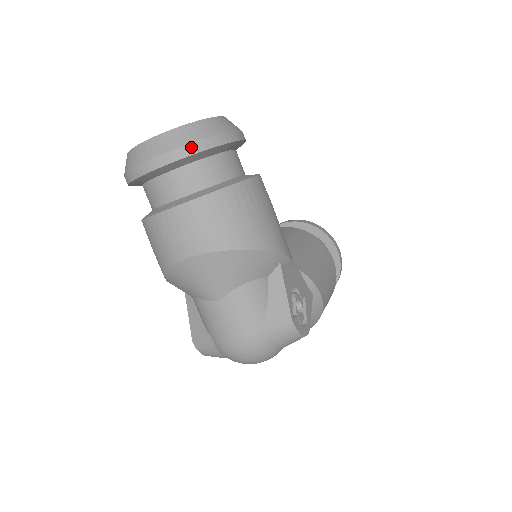
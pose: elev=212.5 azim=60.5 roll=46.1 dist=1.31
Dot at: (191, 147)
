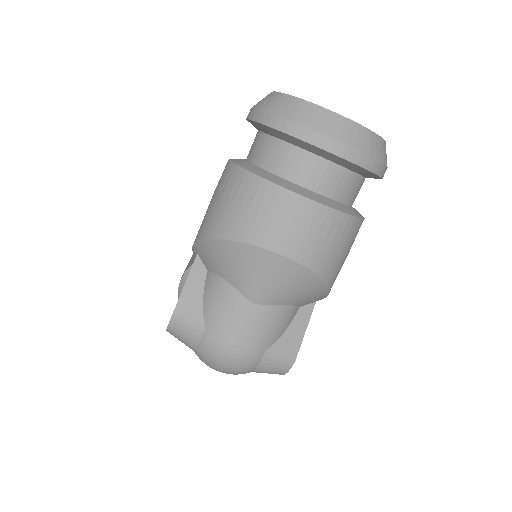
Dot at: (371, 162)
